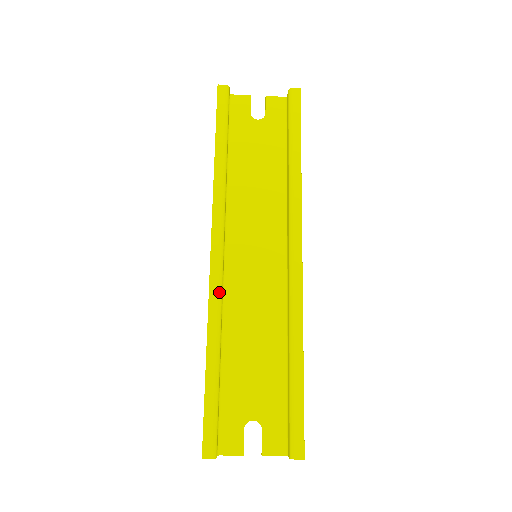
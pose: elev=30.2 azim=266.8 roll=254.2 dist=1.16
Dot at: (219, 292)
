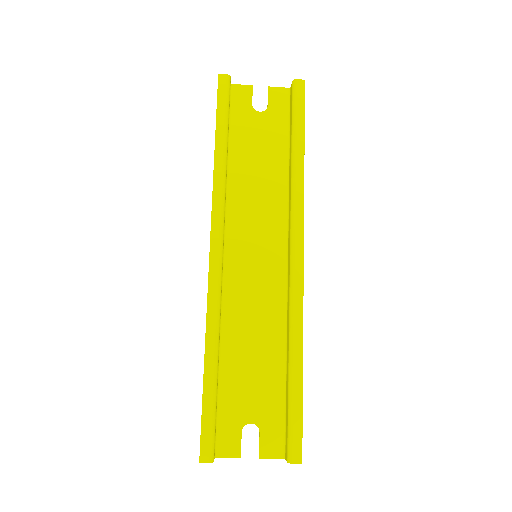
Dot at: (218, 294)
